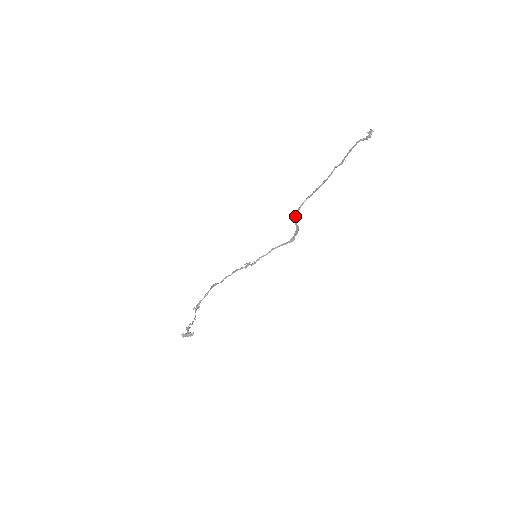
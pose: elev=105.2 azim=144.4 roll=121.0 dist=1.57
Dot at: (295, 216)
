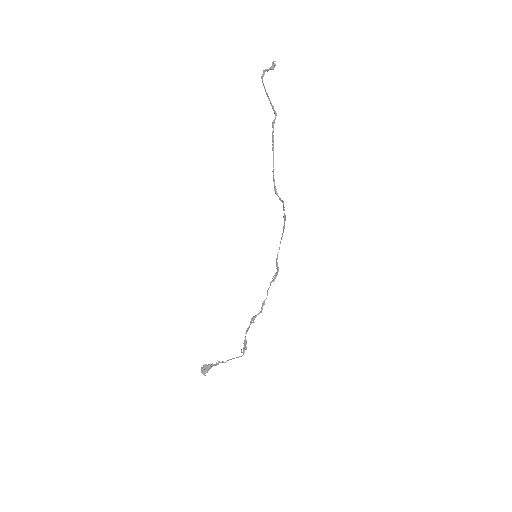
Dot at: (277, 194)
